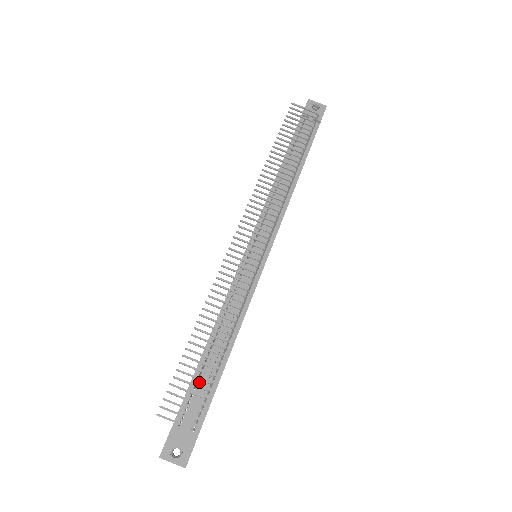
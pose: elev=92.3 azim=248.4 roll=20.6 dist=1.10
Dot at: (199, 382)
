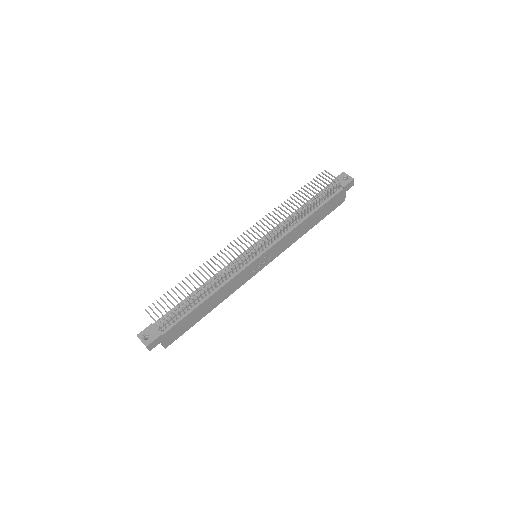
Dot at: (180, 308)
